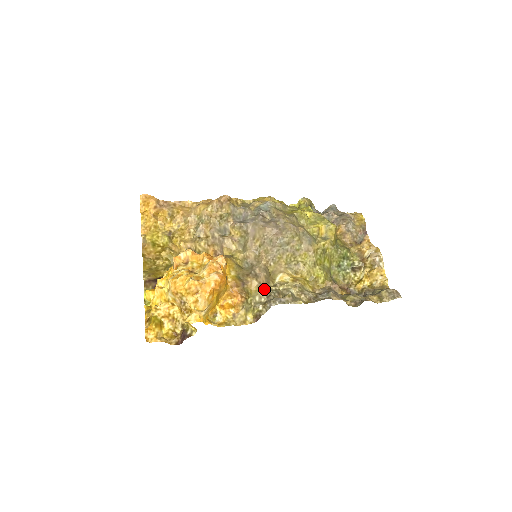
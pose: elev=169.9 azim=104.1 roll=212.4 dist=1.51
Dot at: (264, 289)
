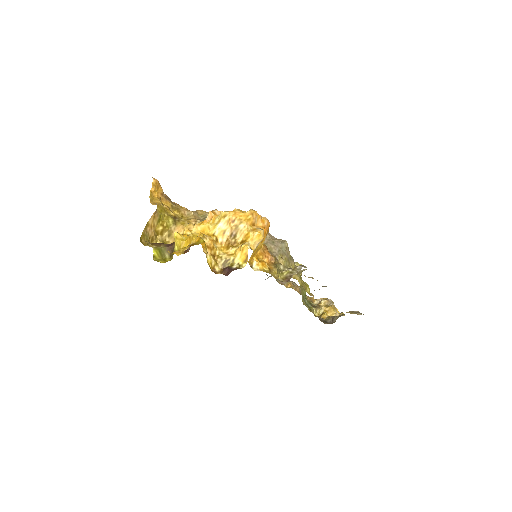
Dot at: occluded
